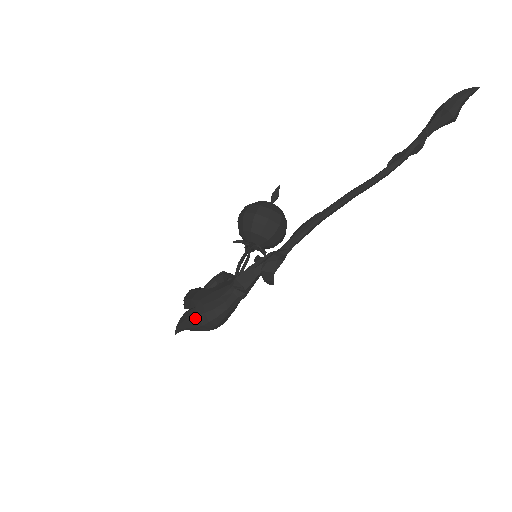
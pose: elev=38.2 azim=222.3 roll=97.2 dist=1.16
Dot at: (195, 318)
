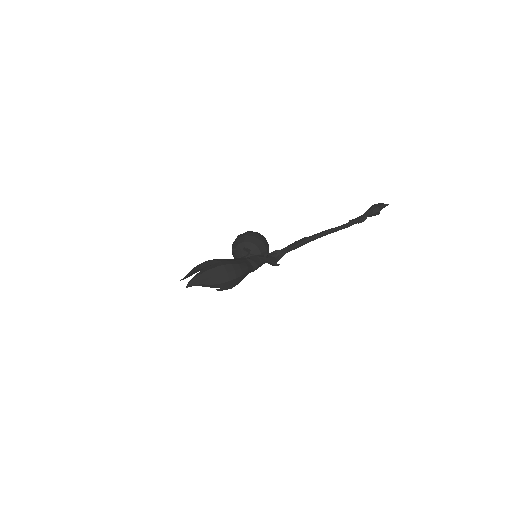
Dot at: (221, 267)
